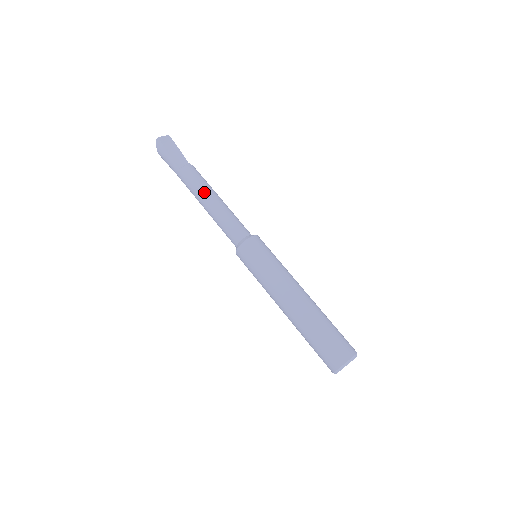
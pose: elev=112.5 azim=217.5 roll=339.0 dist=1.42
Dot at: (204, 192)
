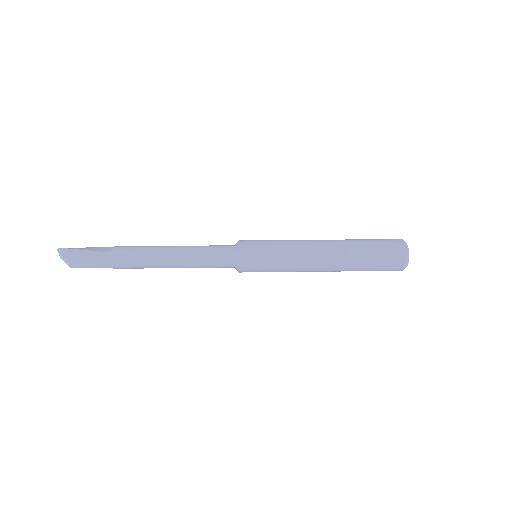
Dot at: (158, 248)
